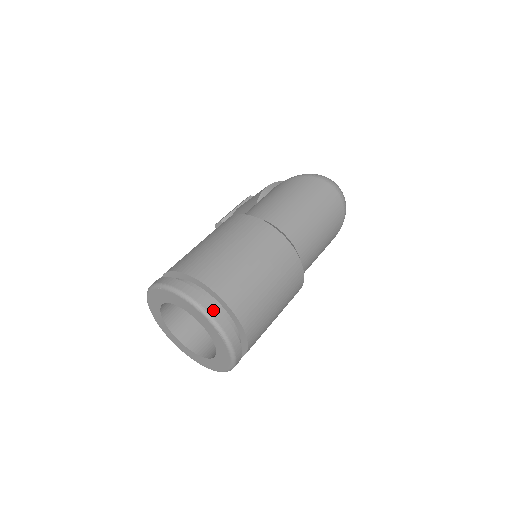
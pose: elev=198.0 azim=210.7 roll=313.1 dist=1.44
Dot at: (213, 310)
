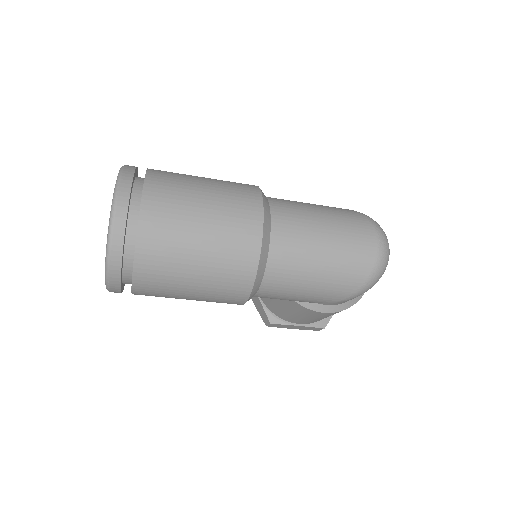
Dot at: (124, 195)
